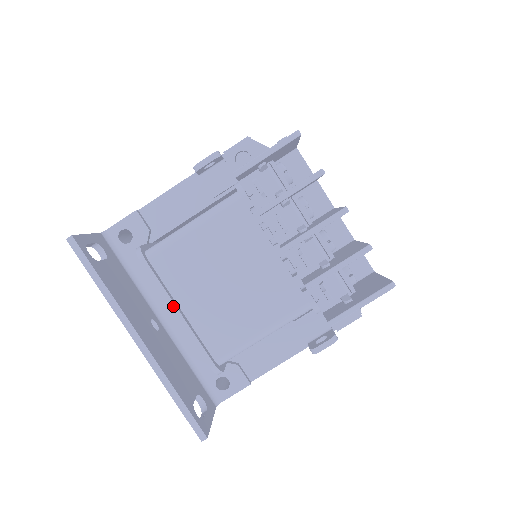
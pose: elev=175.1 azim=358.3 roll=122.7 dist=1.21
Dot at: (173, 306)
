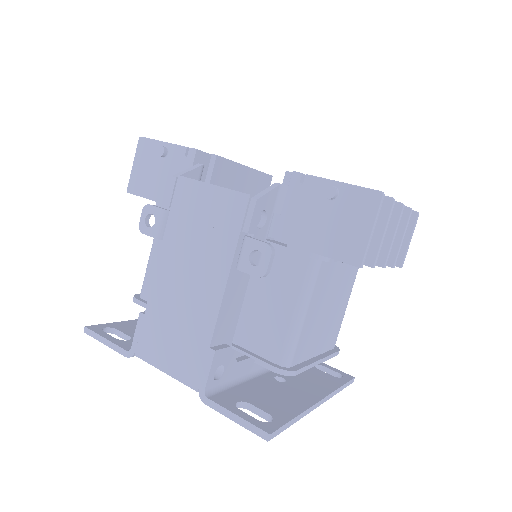
Dot at: (317, 363)
